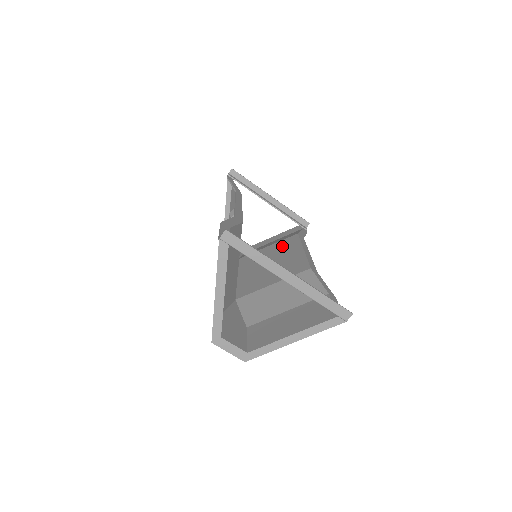
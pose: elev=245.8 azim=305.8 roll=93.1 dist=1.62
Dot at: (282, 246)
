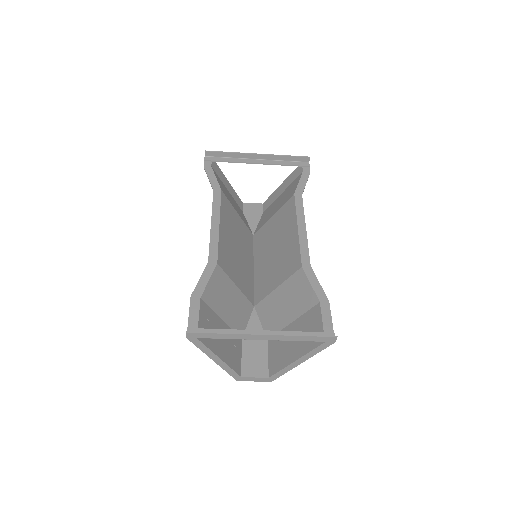
Dot at: (283, 218)
